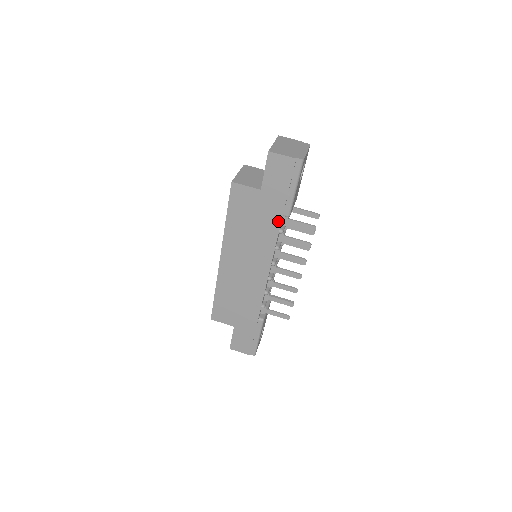
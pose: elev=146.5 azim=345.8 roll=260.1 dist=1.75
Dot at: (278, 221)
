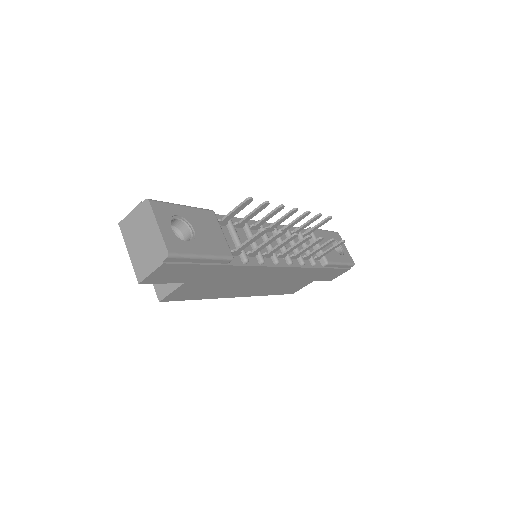
Dot at: (232, 268)
